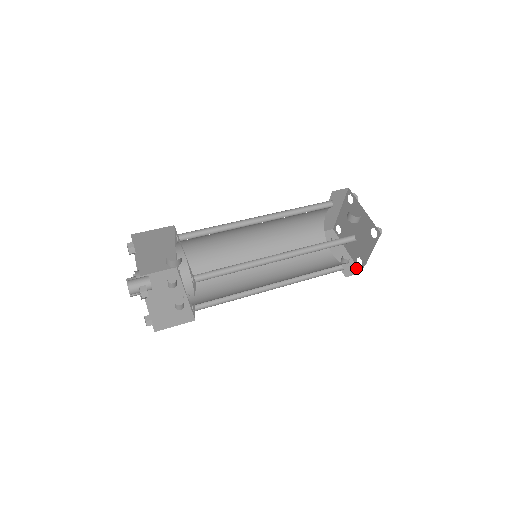
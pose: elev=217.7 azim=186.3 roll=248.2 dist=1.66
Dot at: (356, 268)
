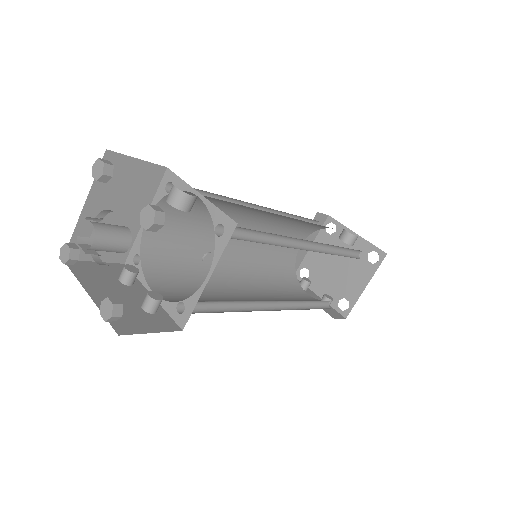
Dot at: (338, 313)
